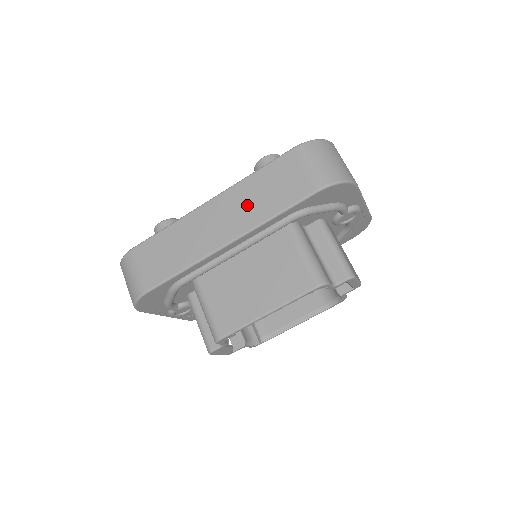
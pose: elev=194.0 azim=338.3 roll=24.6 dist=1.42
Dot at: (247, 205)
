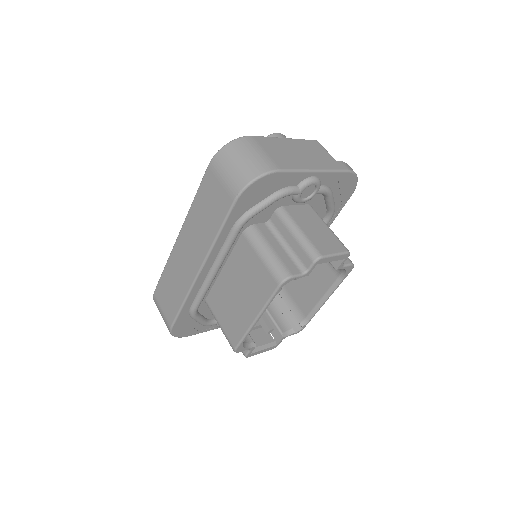
Dot at: (199, 232)
